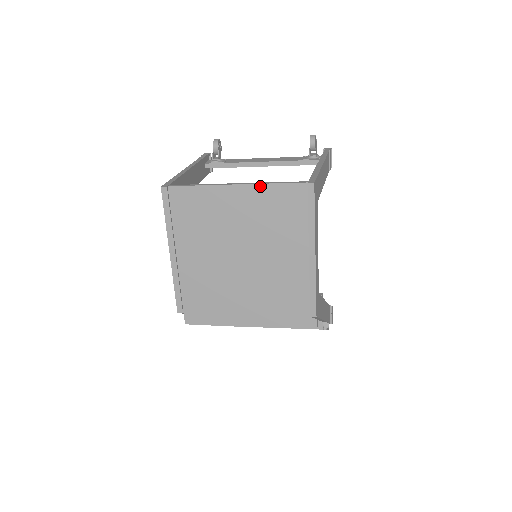
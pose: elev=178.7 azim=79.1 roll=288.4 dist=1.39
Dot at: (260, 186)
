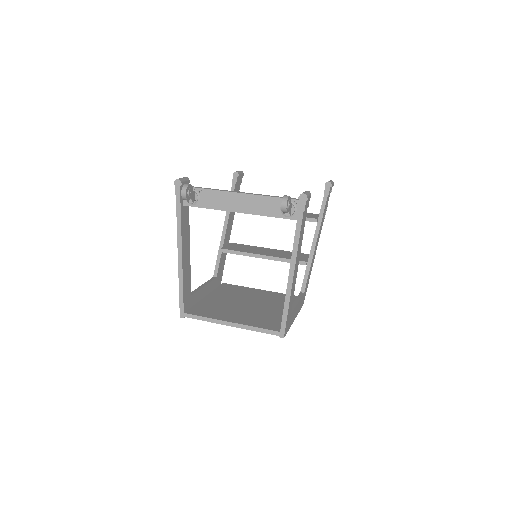
Dot at: (247, 329)
